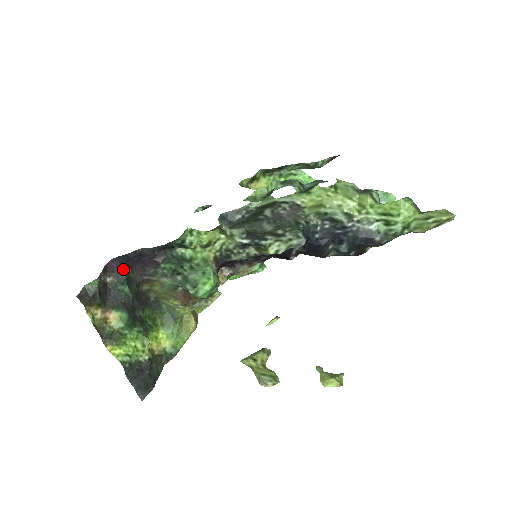
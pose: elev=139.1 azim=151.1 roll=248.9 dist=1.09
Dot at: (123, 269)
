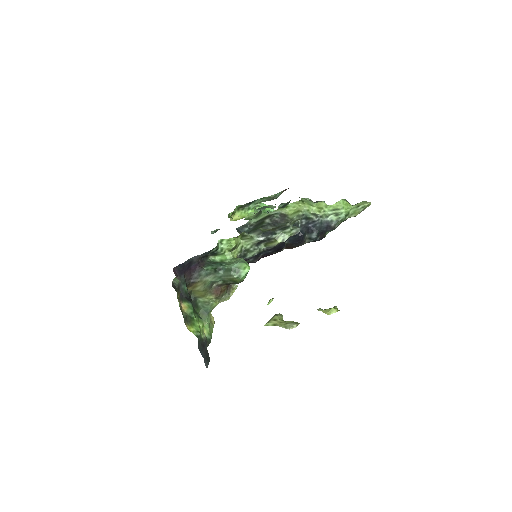
Dot at: (181, 274)
